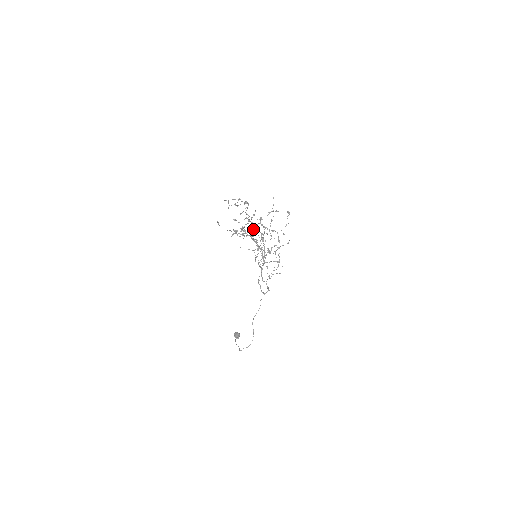
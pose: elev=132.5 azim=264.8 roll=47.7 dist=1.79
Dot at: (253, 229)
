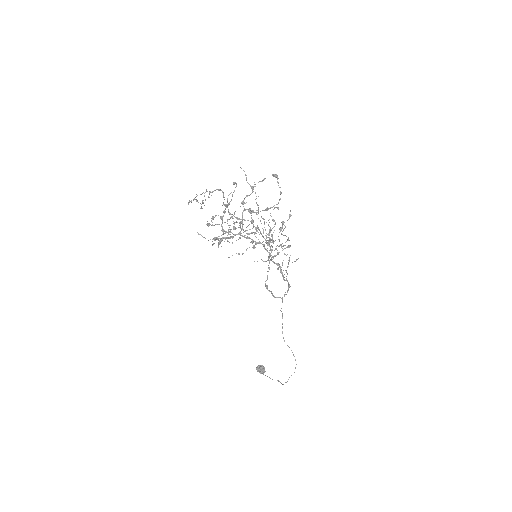
Dot at: (241, 222)
